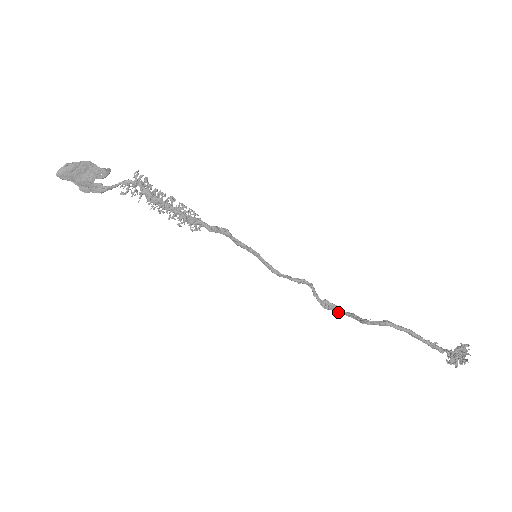
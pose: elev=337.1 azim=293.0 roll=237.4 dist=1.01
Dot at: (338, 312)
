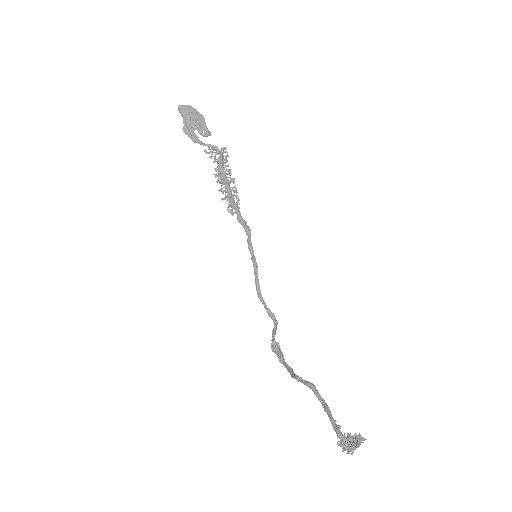
Dot at: (280, 359)
